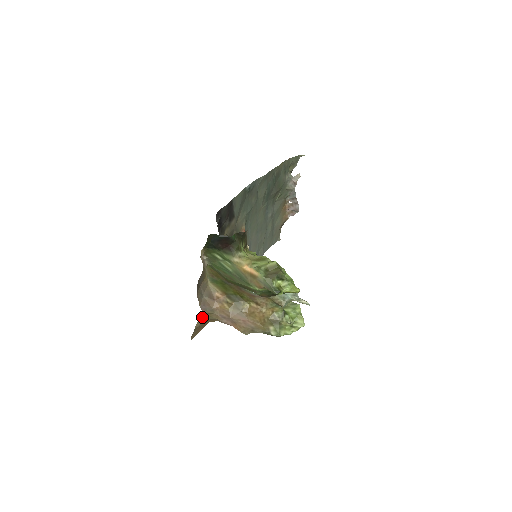
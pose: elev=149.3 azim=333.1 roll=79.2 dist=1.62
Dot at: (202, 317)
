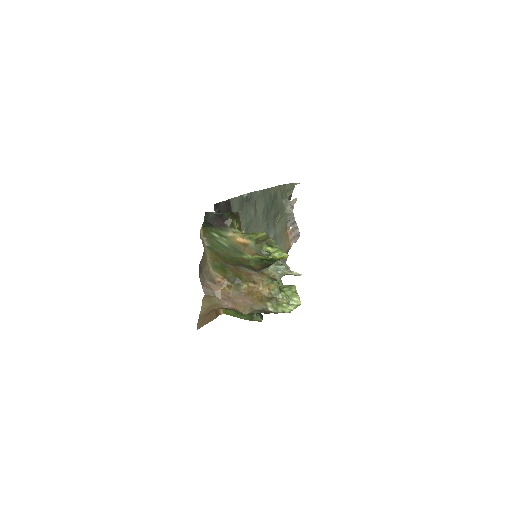
Dot at: (205, 302)
